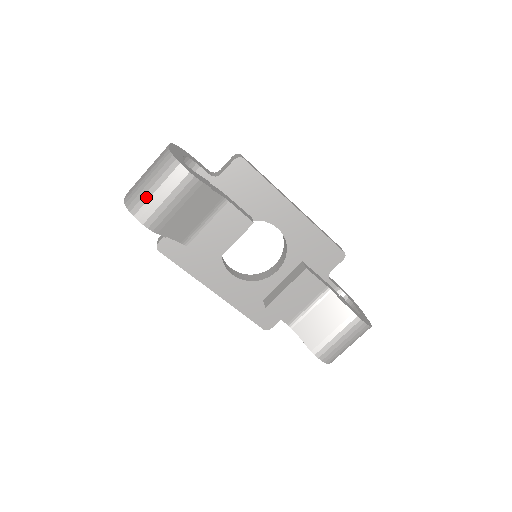
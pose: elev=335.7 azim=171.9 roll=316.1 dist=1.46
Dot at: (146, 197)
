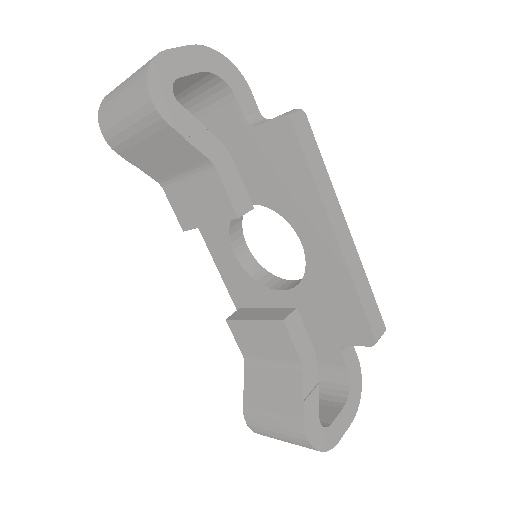
Dot at: (112, 102)
